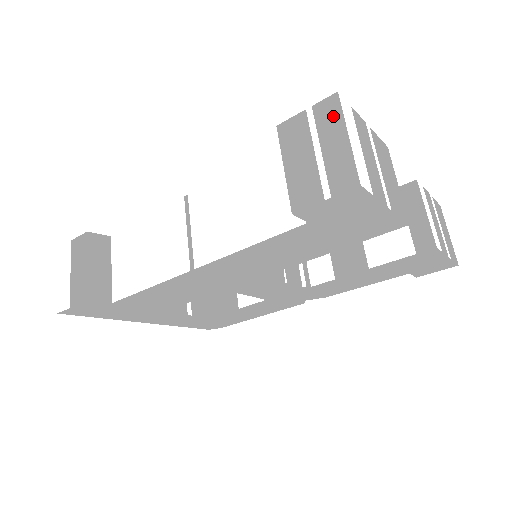
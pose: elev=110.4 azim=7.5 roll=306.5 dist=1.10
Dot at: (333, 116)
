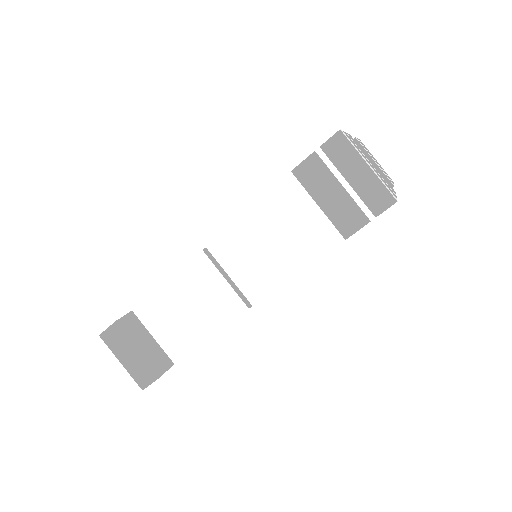
Dot at: (346, 152)
